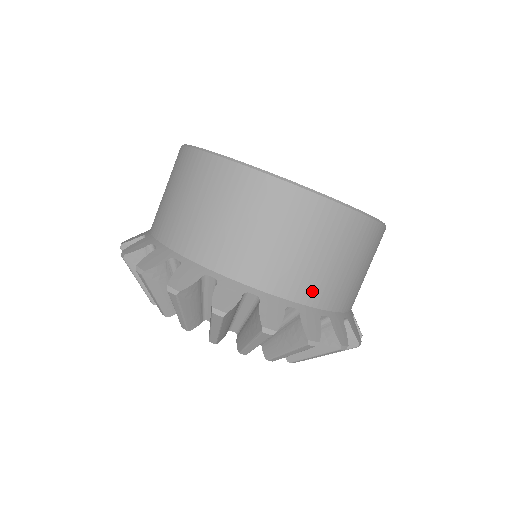
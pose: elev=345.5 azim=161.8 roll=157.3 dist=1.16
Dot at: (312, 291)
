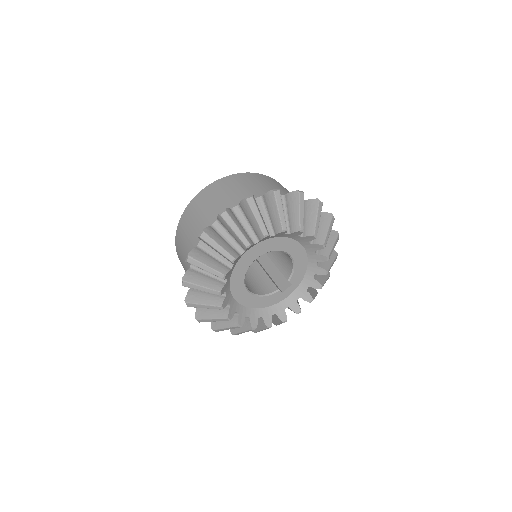
Dot at: (219, 212)
